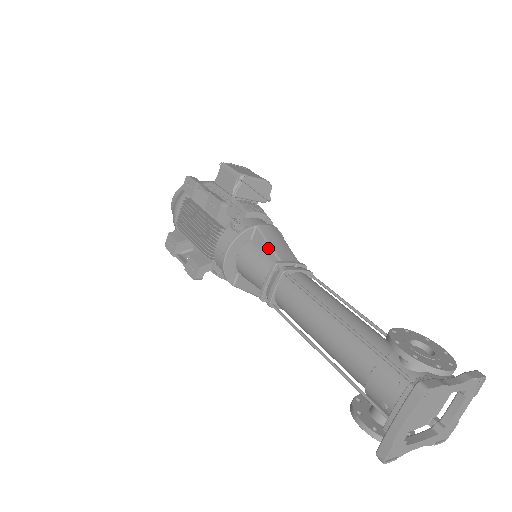
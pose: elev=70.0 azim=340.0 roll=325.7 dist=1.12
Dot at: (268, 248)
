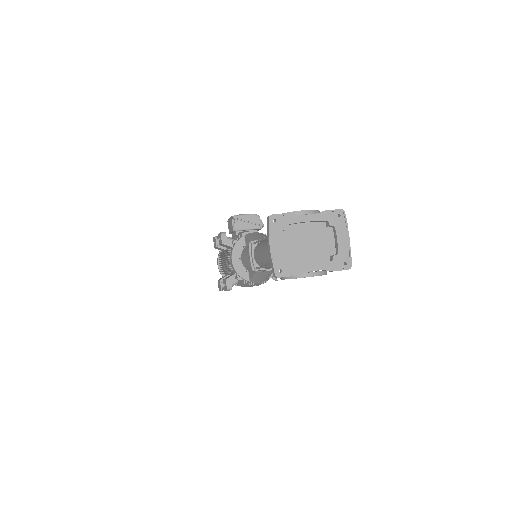
Dot at: (250, 240)
